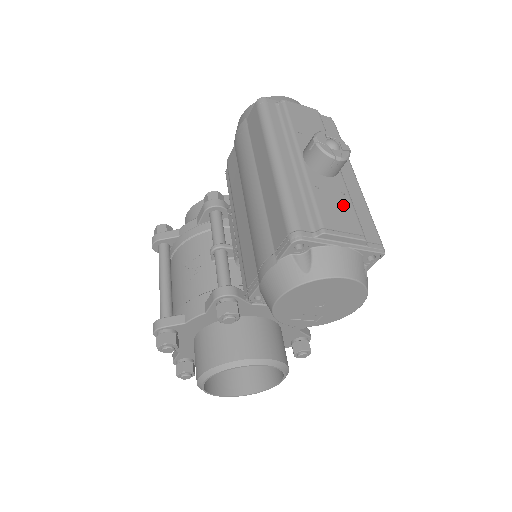
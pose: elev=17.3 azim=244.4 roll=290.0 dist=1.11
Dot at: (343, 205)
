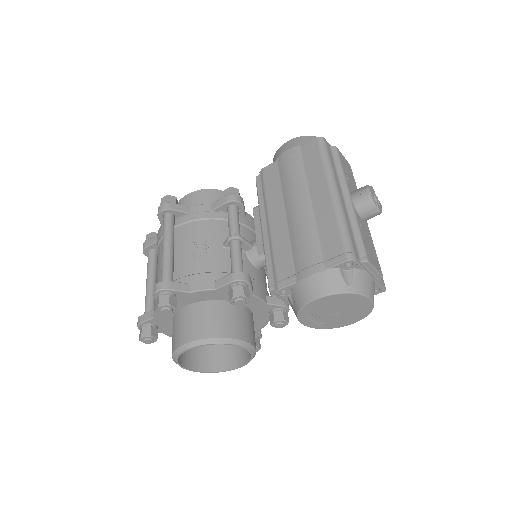
Dot at: (371, 245)
